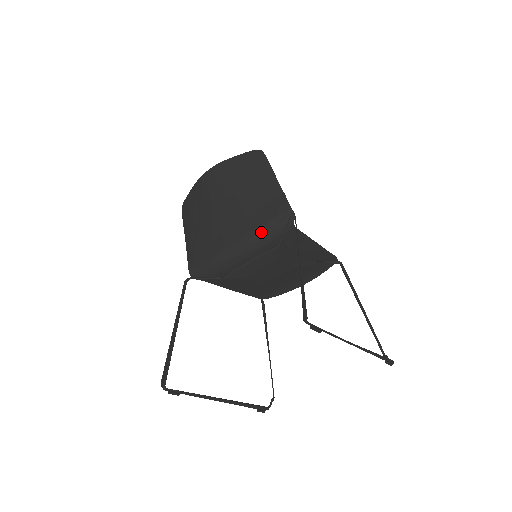
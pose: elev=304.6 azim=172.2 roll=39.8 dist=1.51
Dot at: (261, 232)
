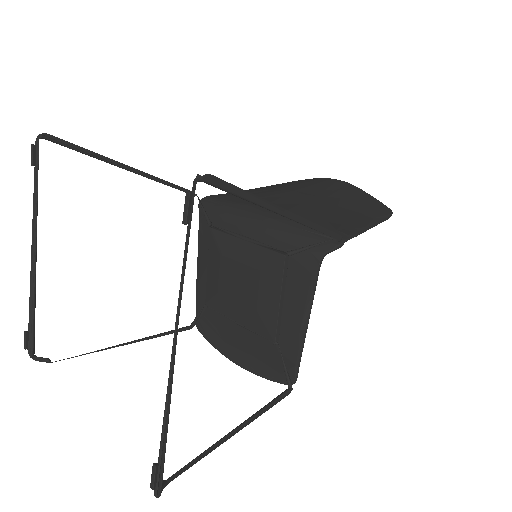
Dot at: (294, 225)
